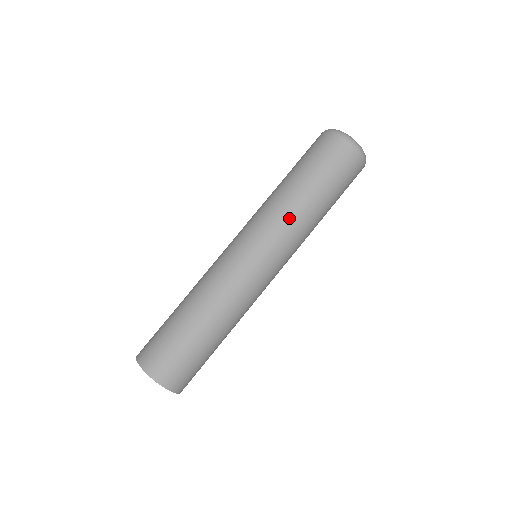
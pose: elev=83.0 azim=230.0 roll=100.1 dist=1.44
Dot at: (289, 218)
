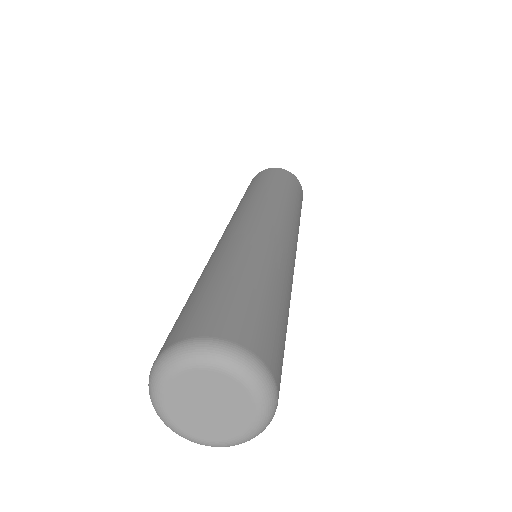
Dot at: occluded
